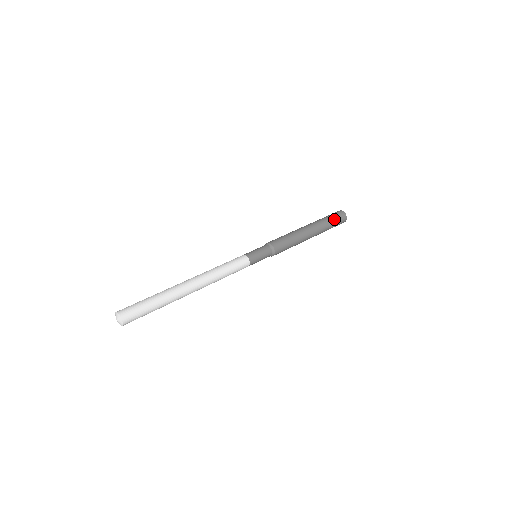
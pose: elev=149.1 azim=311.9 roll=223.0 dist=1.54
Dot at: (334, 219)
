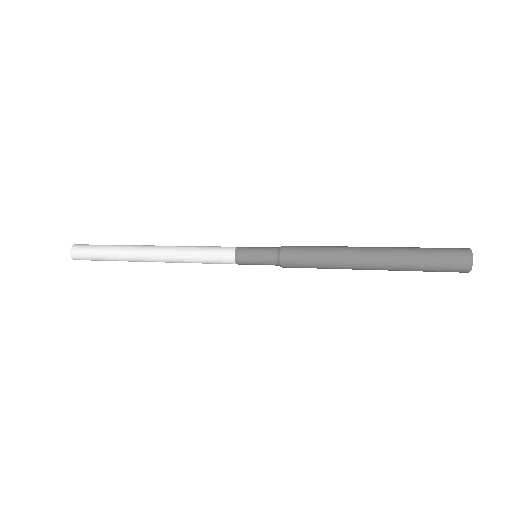
Dot at: (433, 248)
